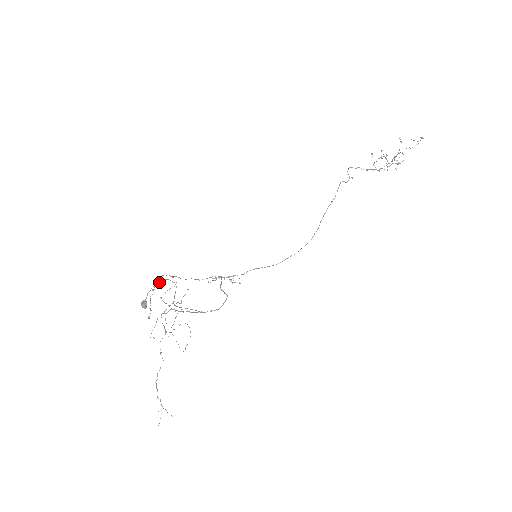
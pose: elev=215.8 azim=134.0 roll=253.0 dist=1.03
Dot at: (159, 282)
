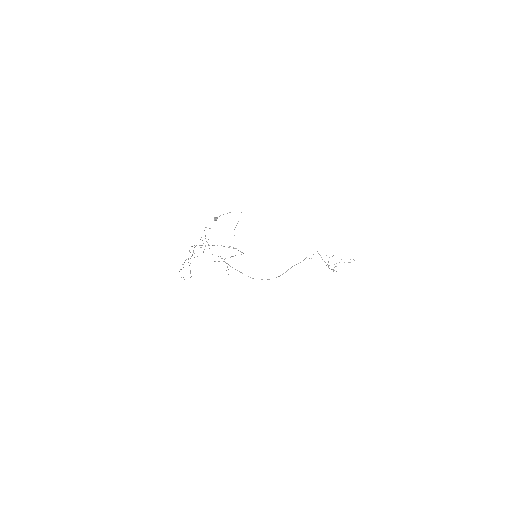
Dot at: occluded
